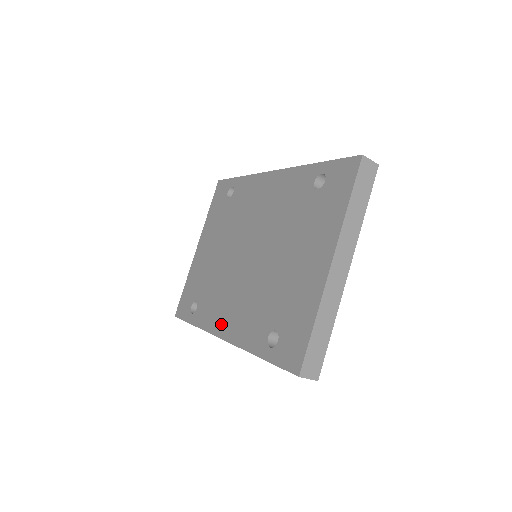
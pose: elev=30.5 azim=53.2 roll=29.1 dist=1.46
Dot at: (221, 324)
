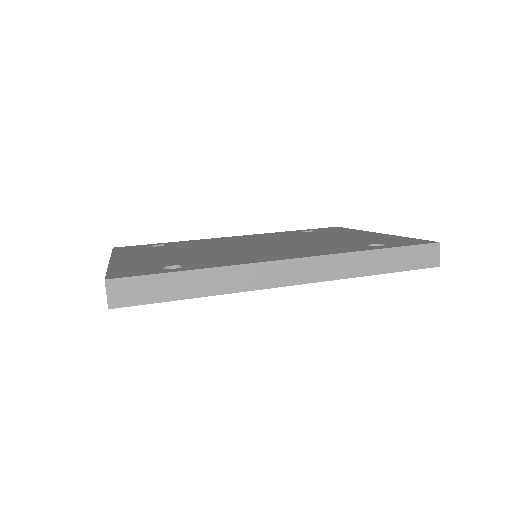
Dot at: (272, 257)
